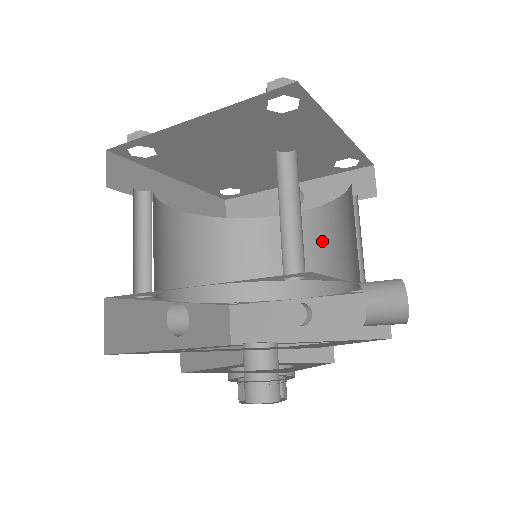
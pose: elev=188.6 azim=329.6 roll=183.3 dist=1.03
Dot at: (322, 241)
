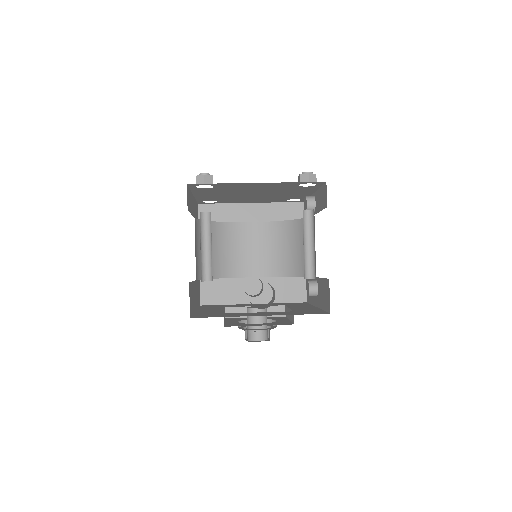
Dot at: occluded
